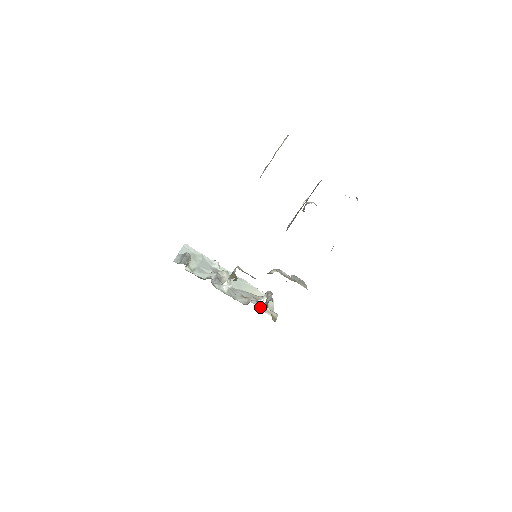
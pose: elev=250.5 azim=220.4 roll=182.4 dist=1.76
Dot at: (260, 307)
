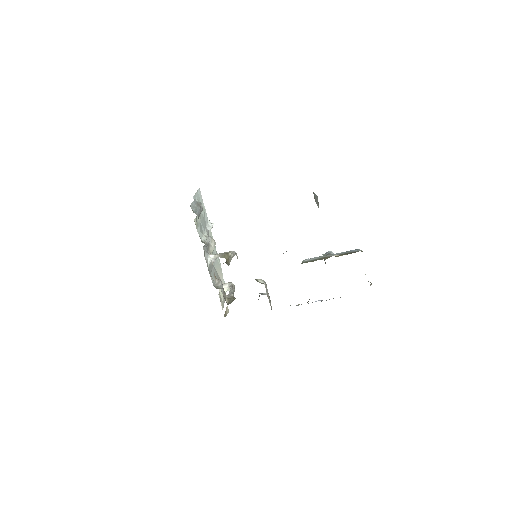
Dot at: (224, 298)
